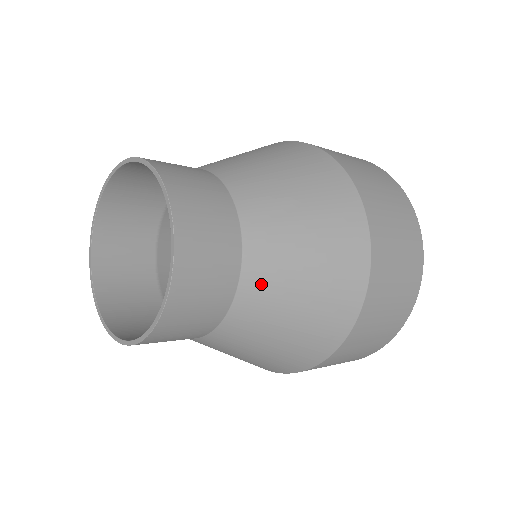
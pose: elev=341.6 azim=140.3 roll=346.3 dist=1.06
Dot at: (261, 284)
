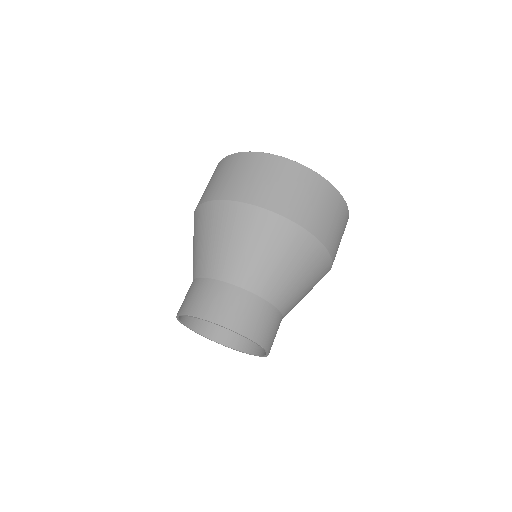
Dot at: (291, 308)
